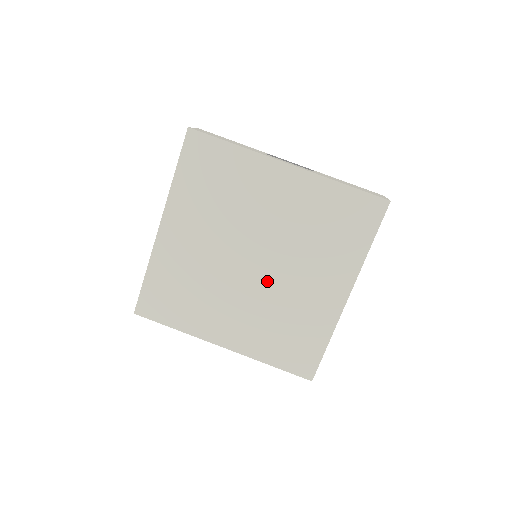
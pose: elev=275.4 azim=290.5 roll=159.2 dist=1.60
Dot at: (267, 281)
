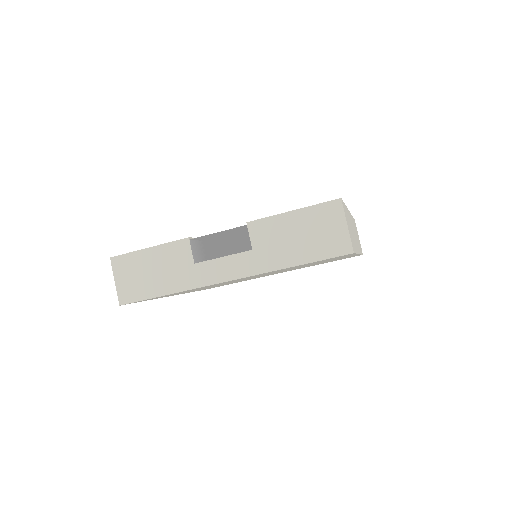
Dot at: occluded
